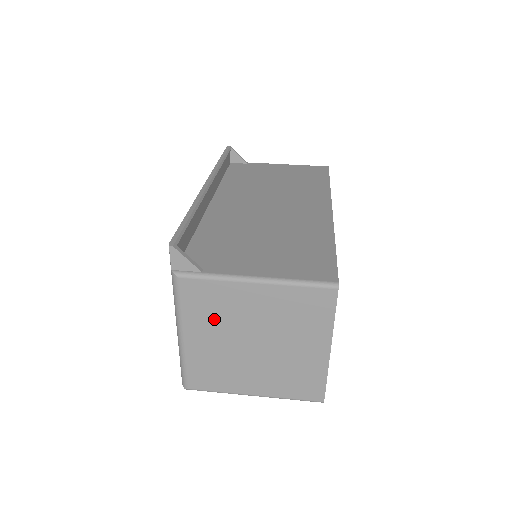
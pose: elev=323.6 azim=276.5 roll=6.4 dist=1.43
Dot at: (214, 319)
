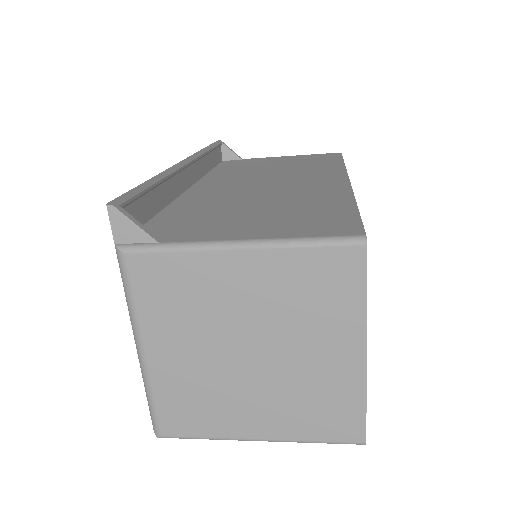
Dot at: (184, 317)
